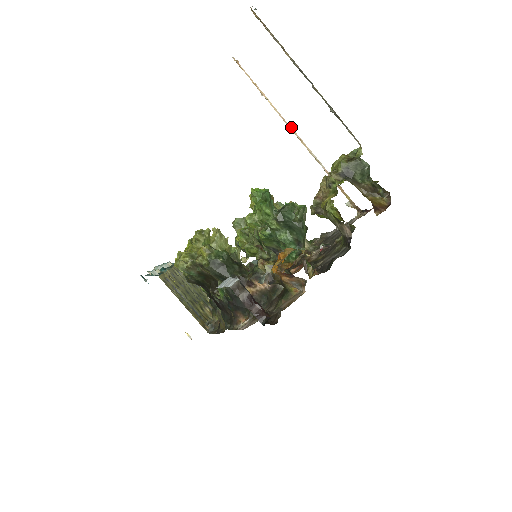
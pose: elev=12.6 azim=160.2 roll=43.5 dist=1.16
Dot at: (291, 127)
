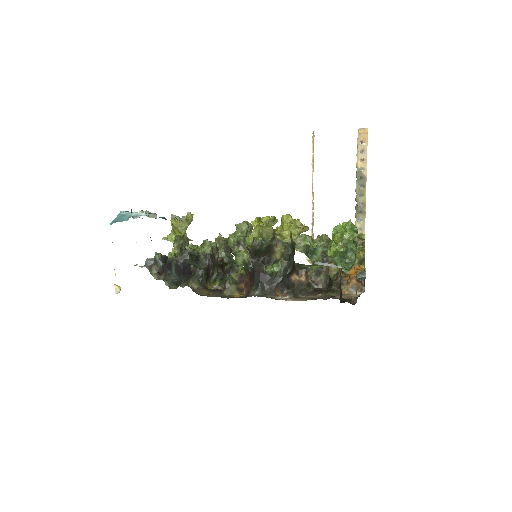
Dot at: occluded
